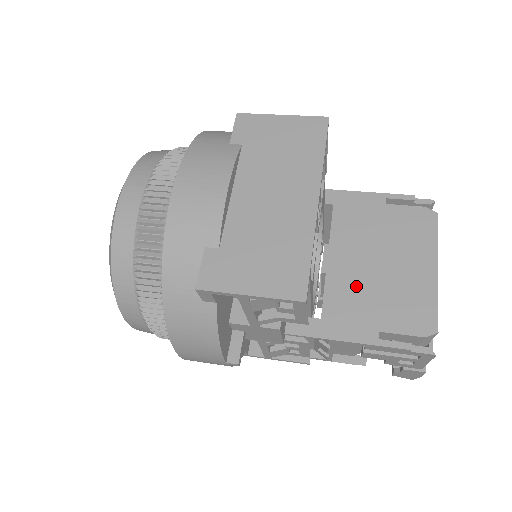
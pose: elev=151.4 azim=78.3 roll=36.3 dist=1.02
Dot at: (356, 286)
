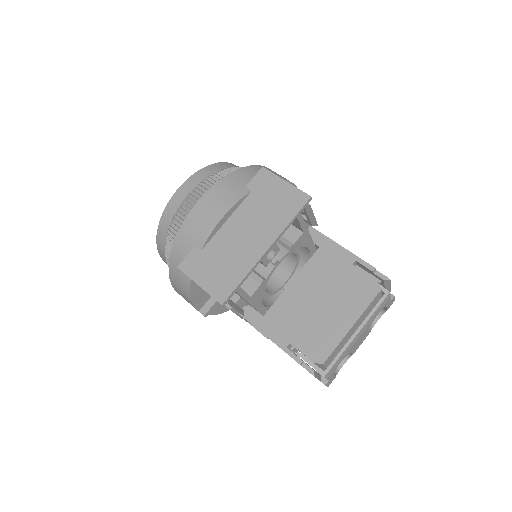
Dot at: (296, 308)
